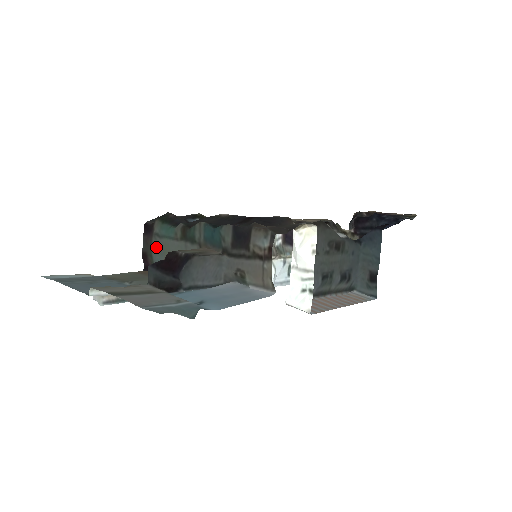
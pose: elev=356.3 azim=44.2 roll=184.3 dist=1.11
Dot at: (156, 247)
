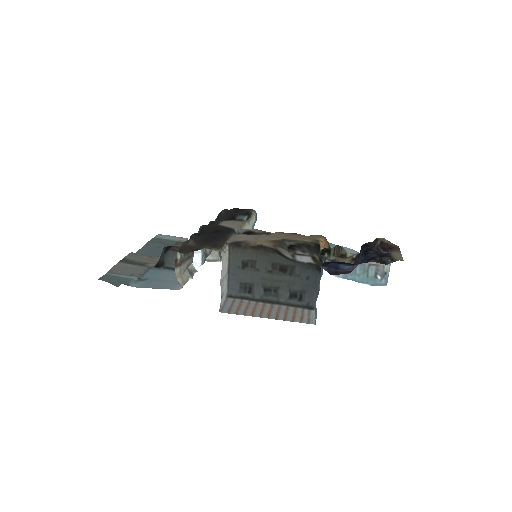
Dot at: occluded
